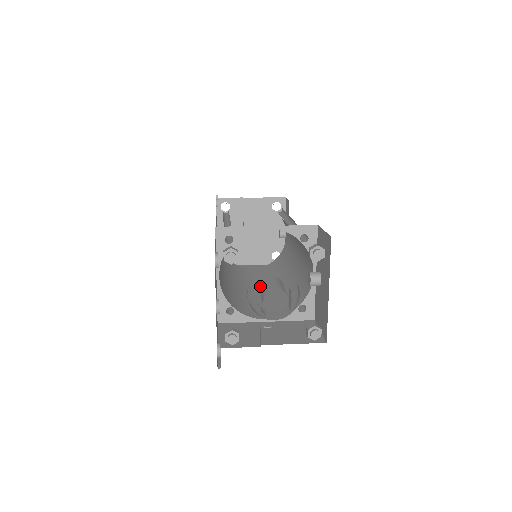
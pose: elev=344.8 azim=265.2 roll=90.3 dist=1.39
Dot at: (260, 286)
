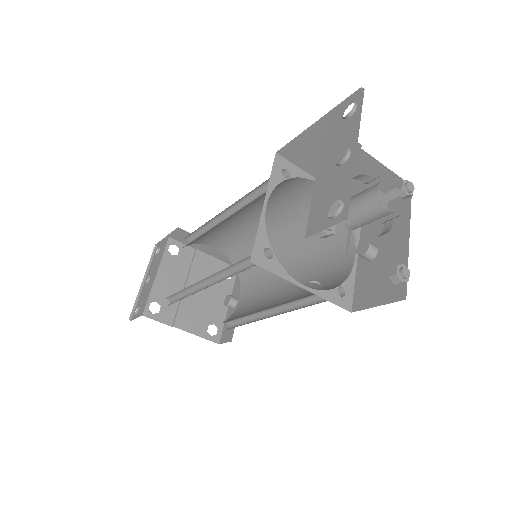
Dot at: occluded
